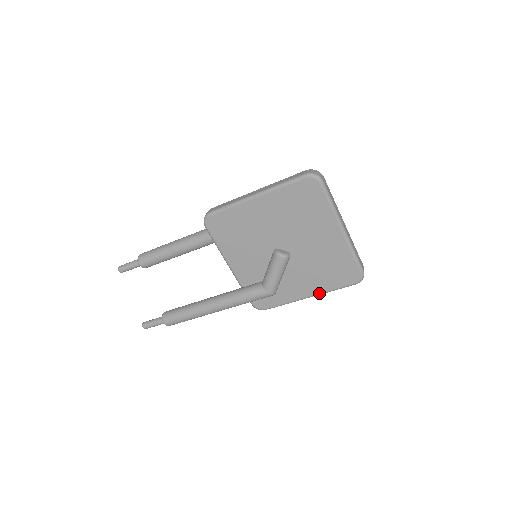
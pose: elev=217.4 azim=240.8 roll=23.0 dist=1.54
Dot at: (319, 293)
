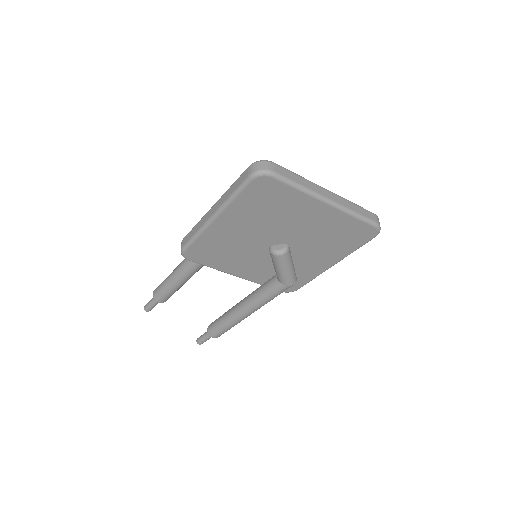
Dot at: (341, 259)
